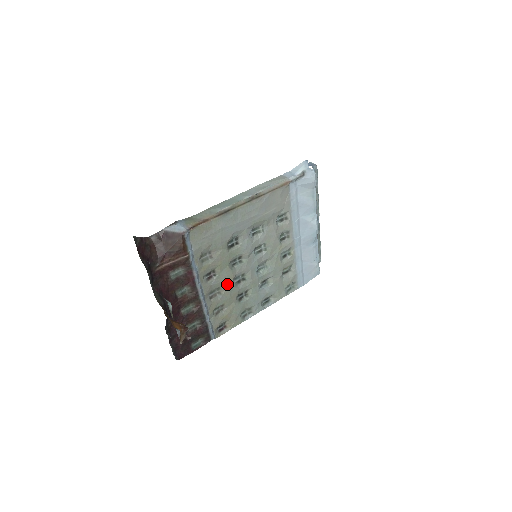
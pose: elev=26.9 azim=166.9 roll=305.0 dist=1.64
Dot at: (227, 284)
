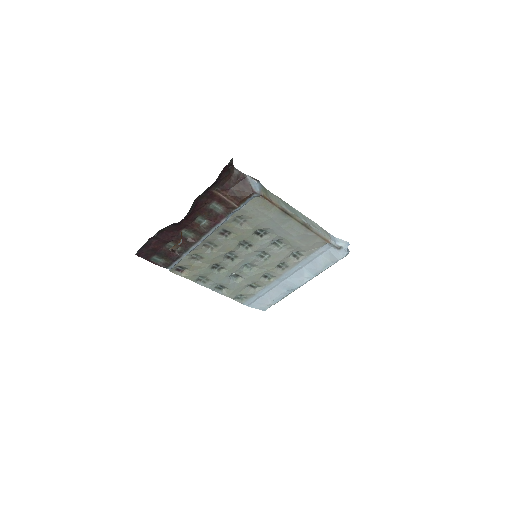
Dot at: (223, 250)
